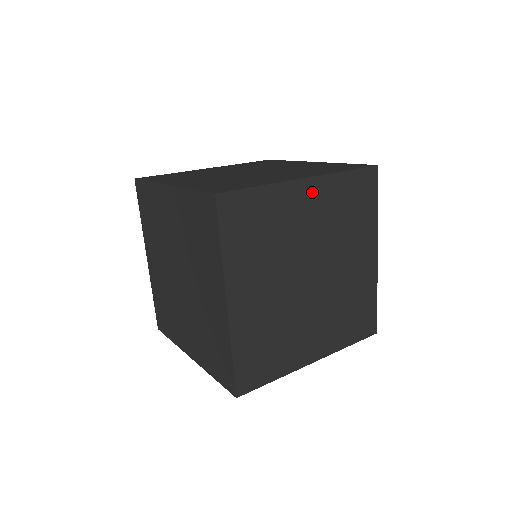
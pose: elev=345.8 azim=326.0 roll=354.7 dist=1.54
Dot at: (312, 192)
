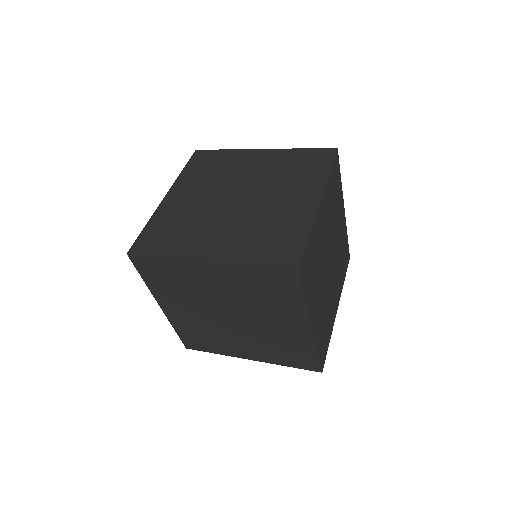
Dot at: (343, 220)
